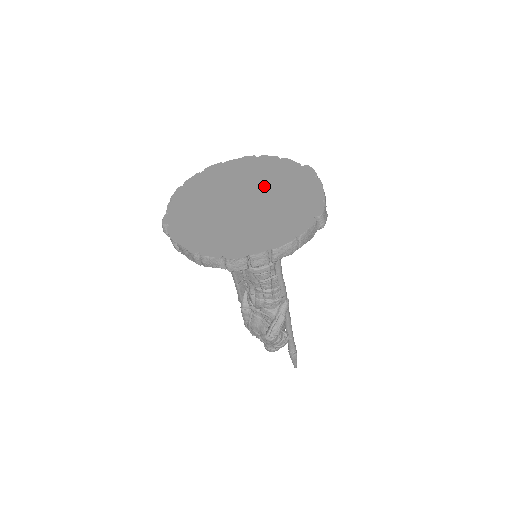
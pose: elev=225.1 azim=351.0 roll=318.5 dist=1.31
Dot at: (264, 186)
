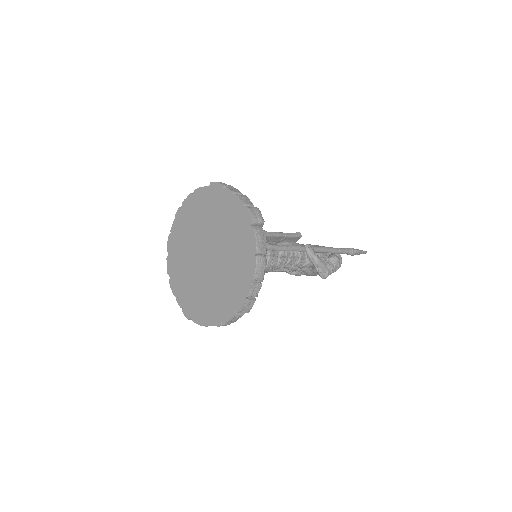
Dot at: (206, 230)
